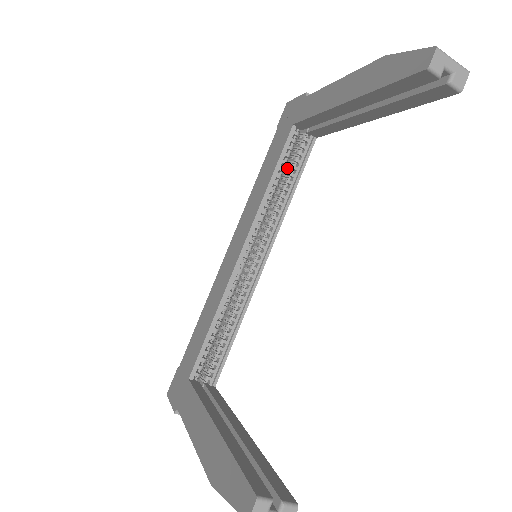
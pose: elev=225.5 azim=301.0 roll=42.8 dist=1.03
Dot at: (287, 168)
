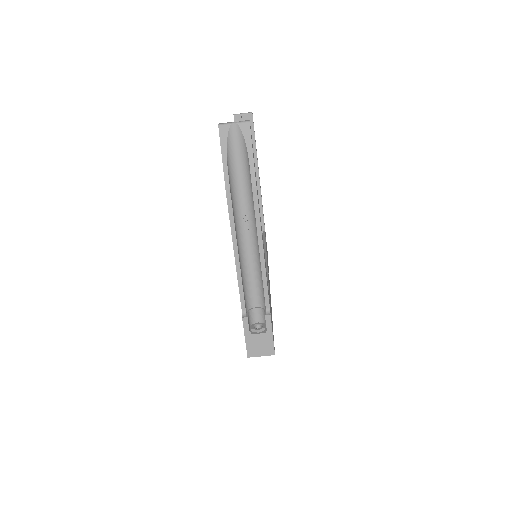
Dot at: occluded
